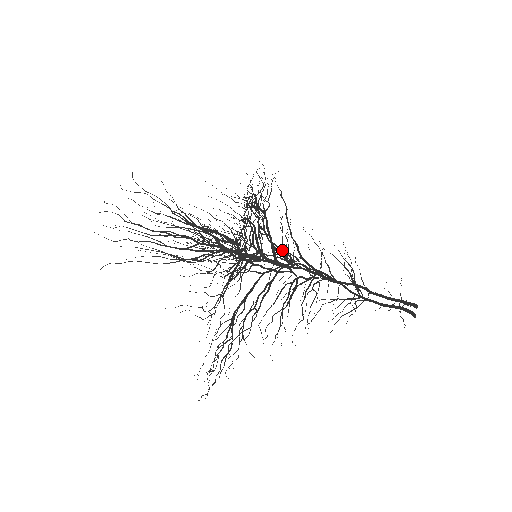
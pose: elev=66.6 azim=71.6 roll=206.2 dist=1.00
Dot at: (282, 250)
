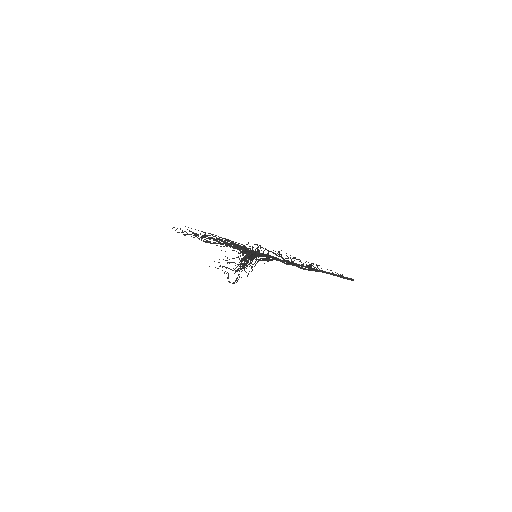
Dot at: (269, 260)
